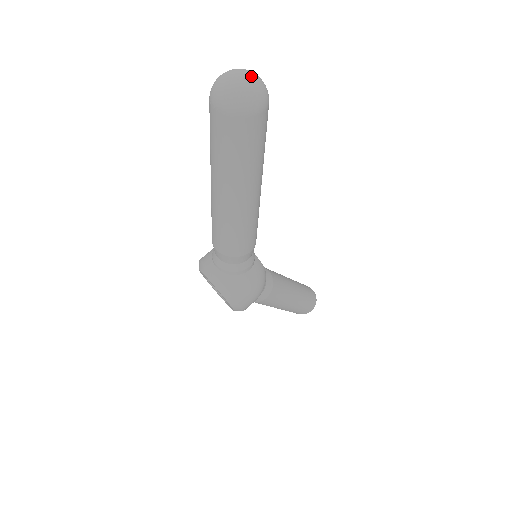
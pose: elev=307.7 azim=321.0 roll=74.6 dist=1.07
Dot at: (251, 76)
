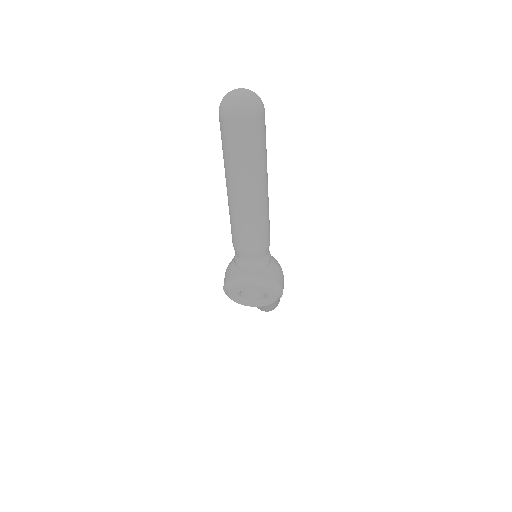
Dot at: (247, 89)
